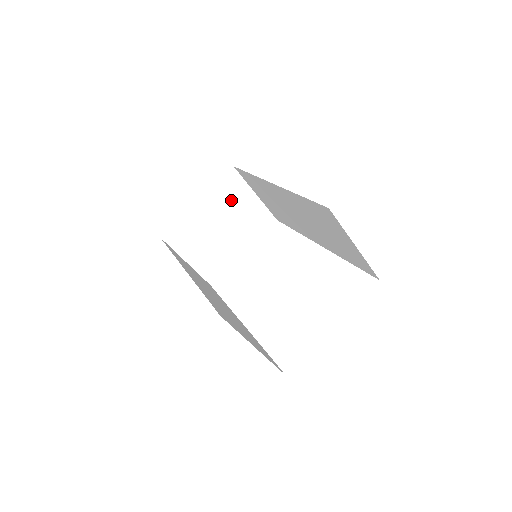
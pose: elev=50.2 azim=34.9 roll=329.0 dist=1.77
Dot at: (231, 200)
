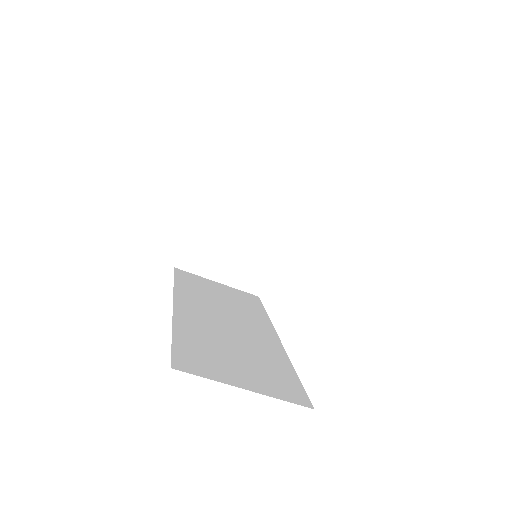
Dot at: (235, 194)
